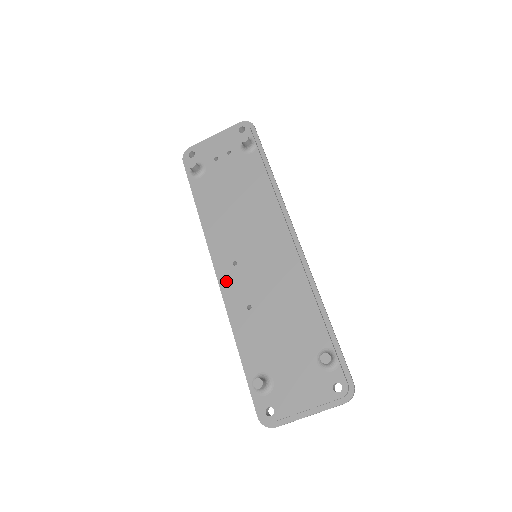
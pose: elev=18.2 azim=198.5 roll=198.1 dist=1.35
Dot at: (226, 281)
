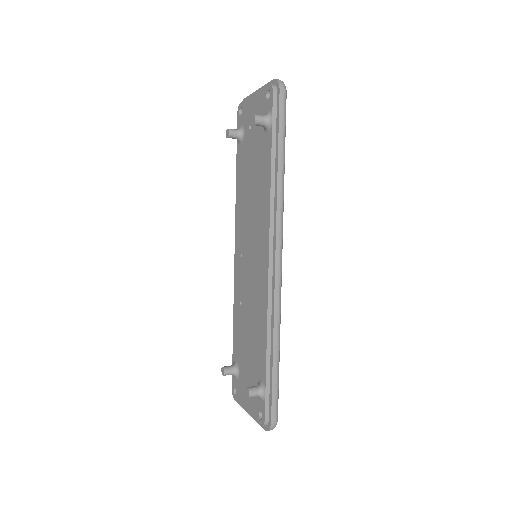
Dot at: (236, 268)
